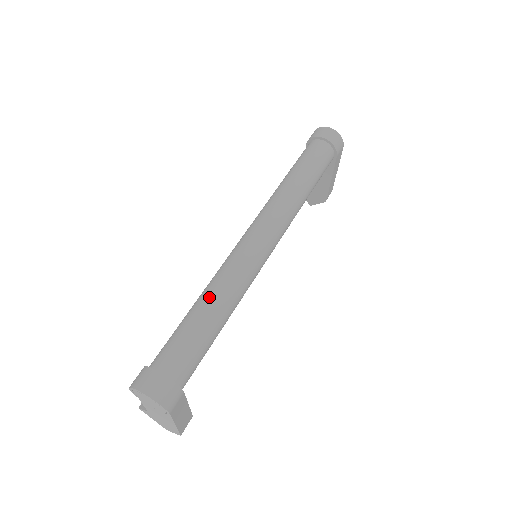
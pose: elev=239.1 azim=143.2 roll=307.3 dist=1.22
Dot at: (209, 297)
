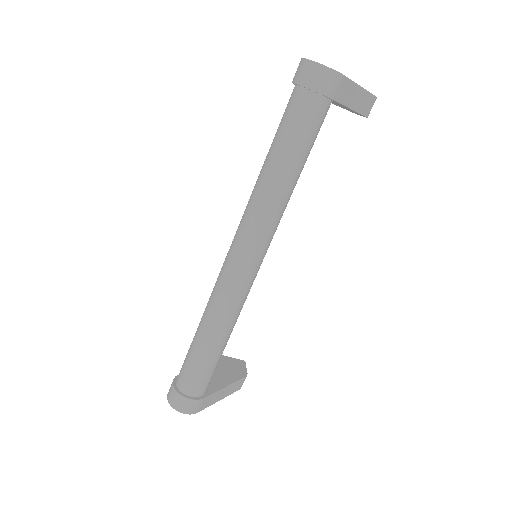
Dot at: (202, 328)
